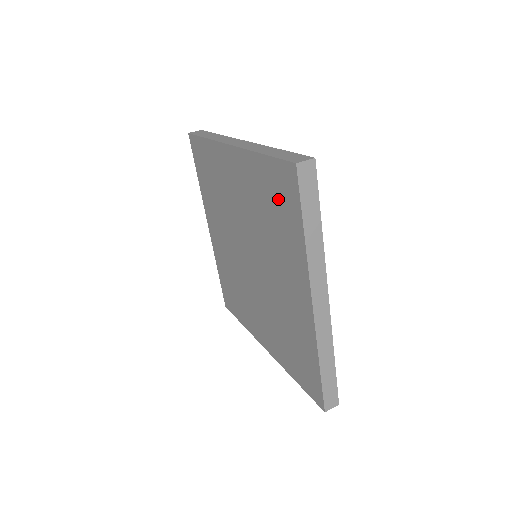
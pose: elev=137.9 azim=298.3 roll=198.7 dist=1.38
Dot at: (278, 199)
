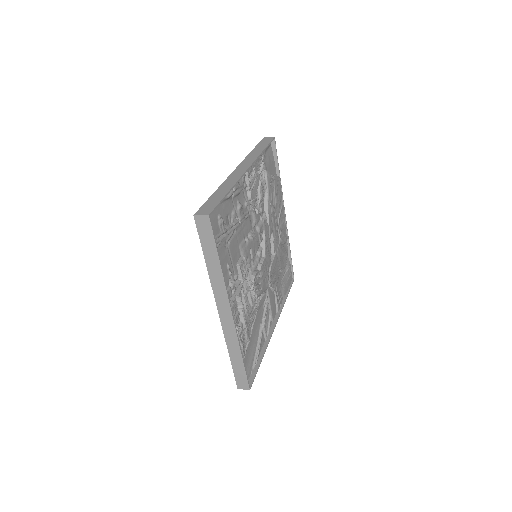
Dot at: occluded
